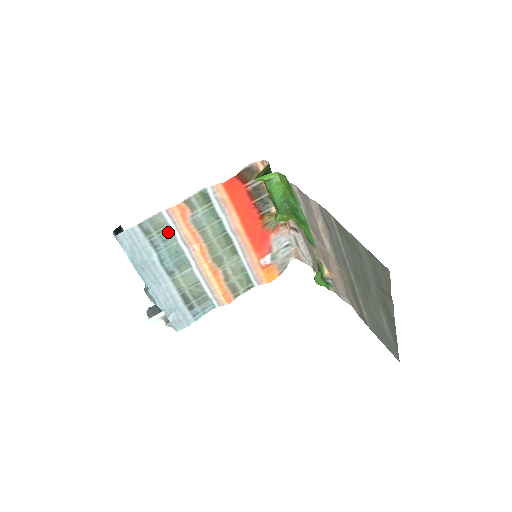
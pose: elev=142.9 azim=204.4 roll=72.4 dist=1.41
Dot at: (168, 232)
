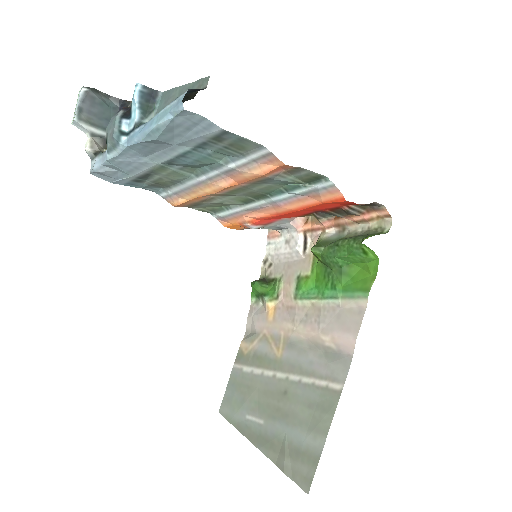
Dot at: (235, 154)
